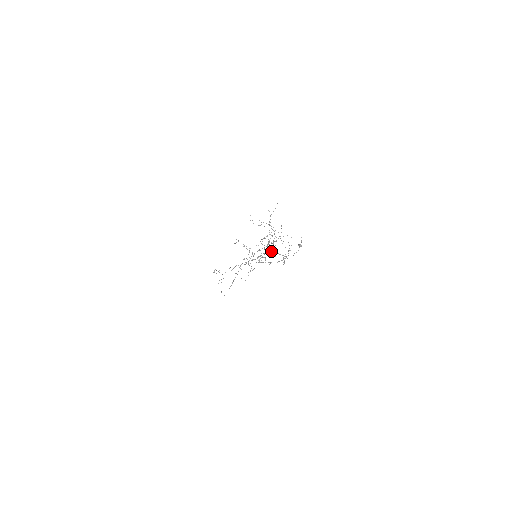
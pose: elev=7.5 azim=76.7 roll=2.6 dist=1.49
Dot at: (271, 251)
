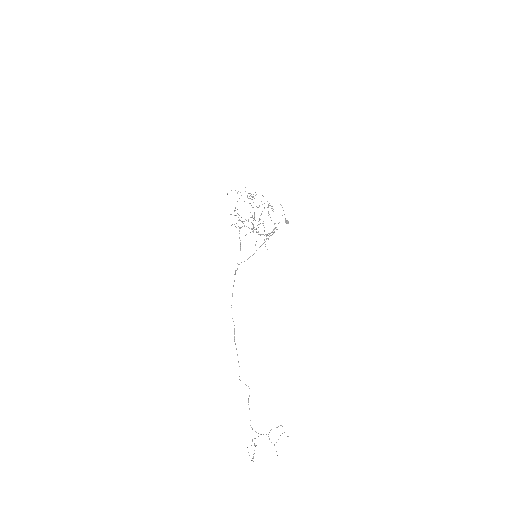
Dot at: (250, 195)
